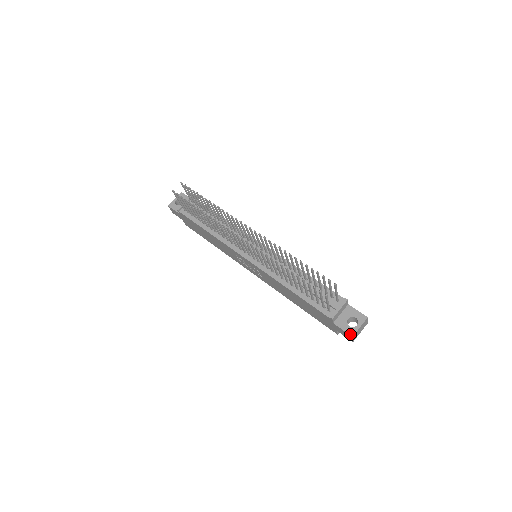
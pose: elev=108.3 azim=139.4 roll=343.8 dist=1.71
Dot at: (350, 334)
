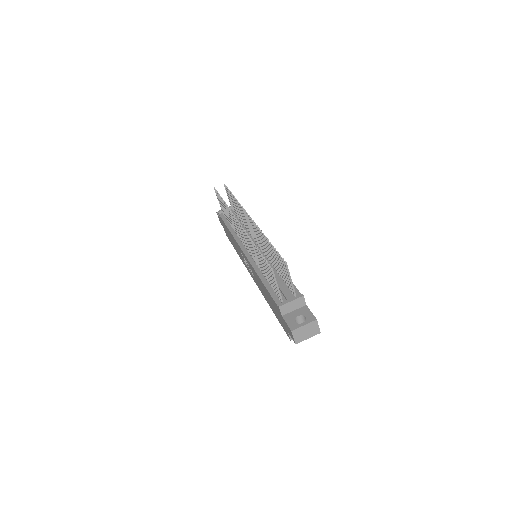
Dot at: (291, 328)
